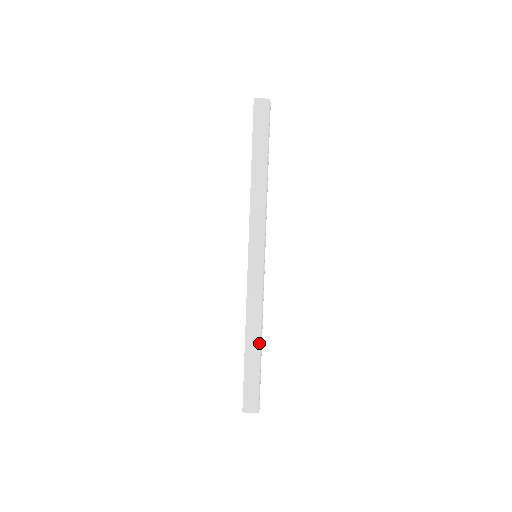
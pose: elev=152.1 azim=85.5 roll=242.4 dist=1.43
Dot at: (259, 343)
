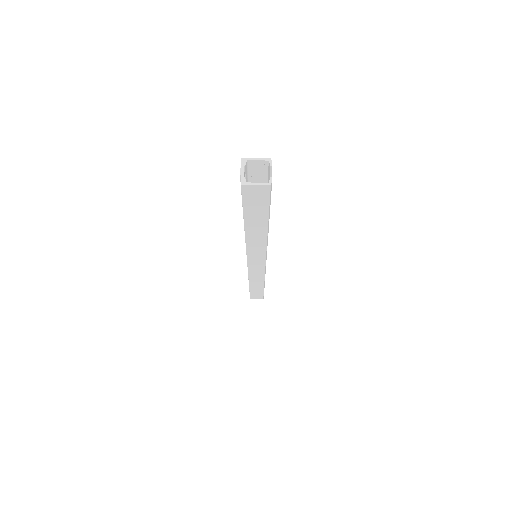
Dot at: (263, 287)
